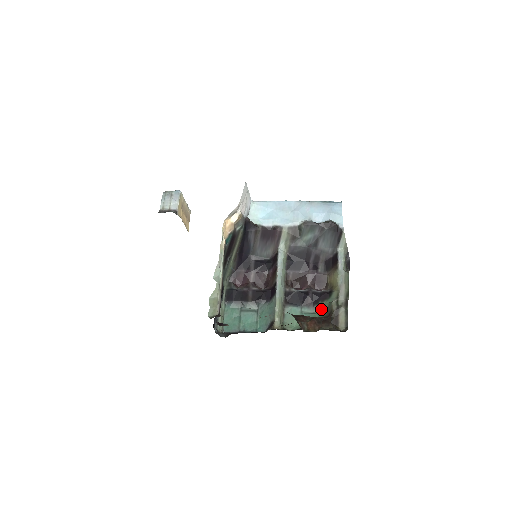
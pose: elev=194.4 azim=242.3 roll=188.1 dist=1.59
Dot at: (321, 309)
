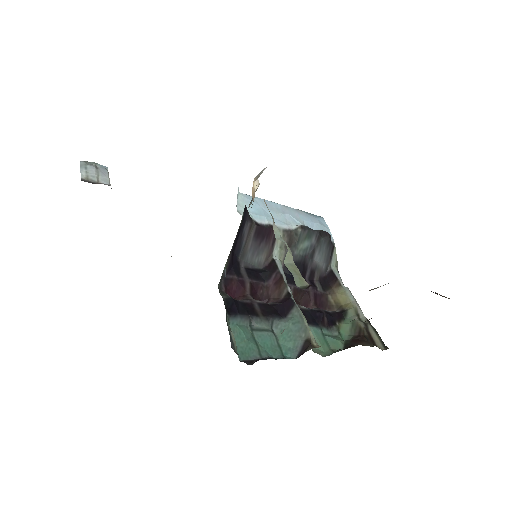
Dot at: (342, 331)
